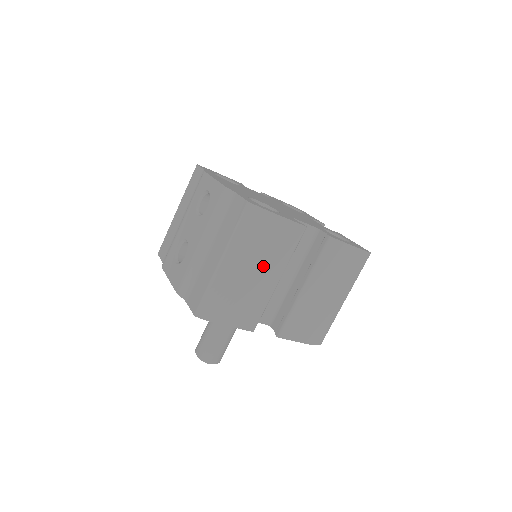
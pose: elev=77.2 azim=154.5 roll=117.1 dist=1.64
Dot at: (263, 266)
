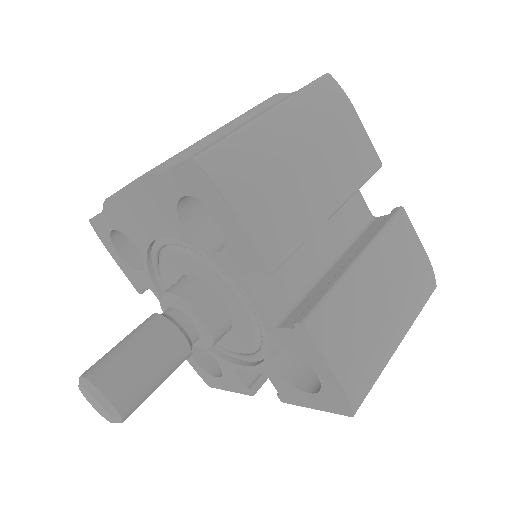
Dot at: (322, 166)
